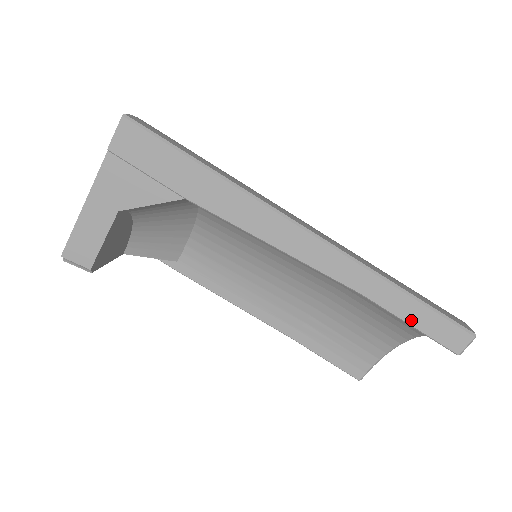
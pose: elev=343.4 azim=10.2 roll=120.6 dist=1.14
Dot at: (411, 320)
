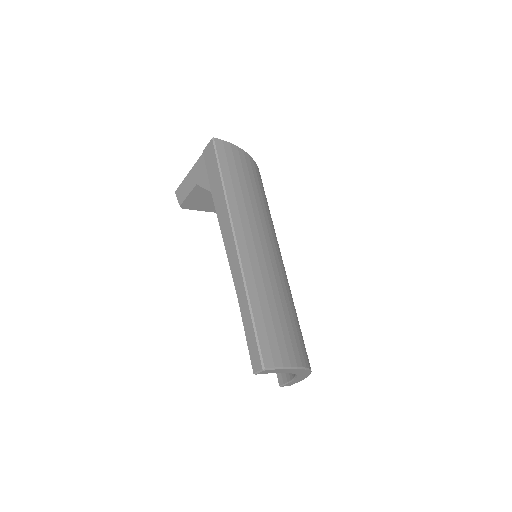
Dot at: (247, 333)
